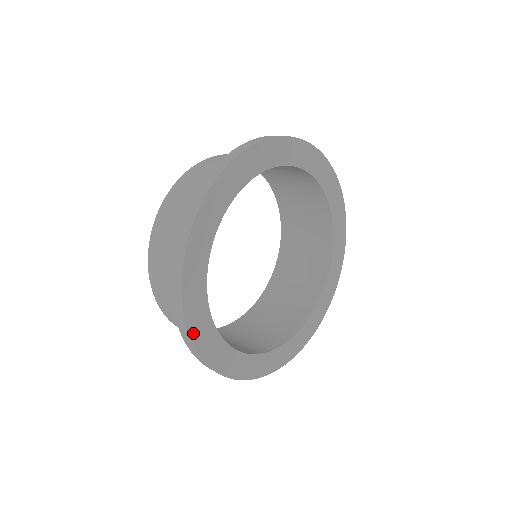
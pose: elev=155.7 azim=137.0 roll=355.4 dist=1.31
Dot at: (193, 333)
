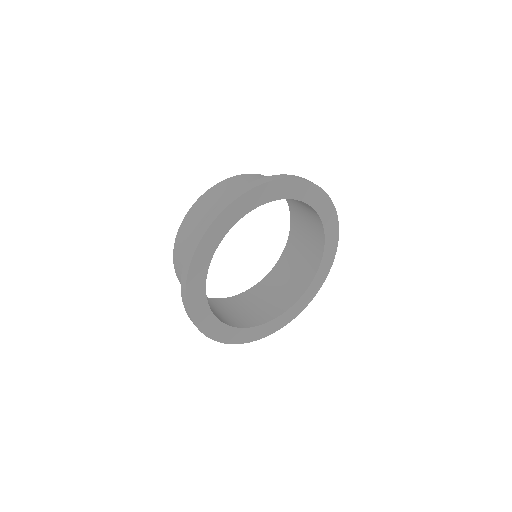
Dot at: (204, 240)
